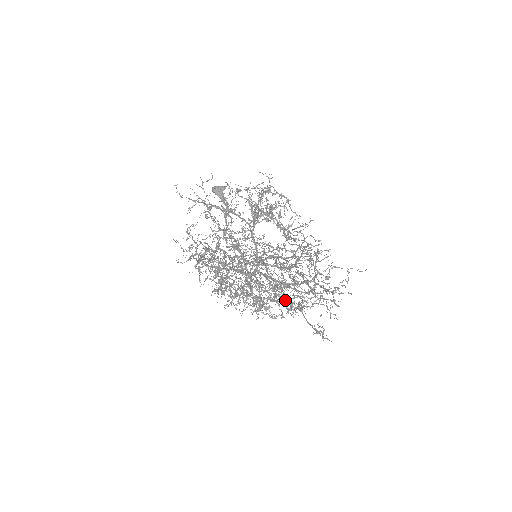
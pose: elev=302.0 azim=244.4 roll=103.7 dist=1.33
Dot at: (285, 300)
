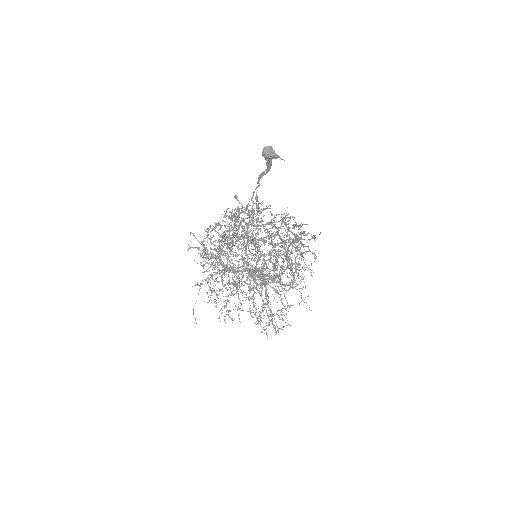
Dot at: occluded
